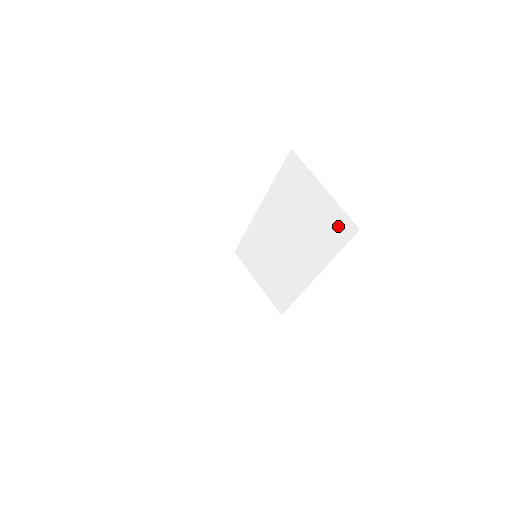
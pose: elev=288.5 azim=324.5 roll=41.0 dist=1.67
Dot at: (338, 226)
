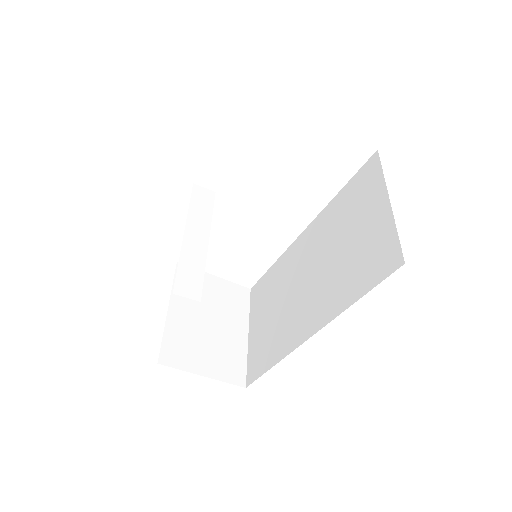
Dot at: (378, 257)
